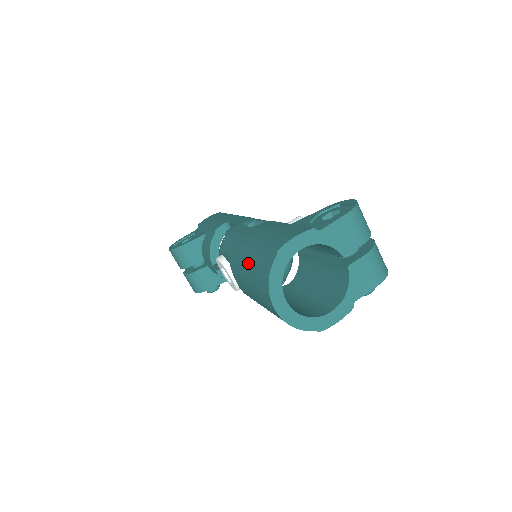
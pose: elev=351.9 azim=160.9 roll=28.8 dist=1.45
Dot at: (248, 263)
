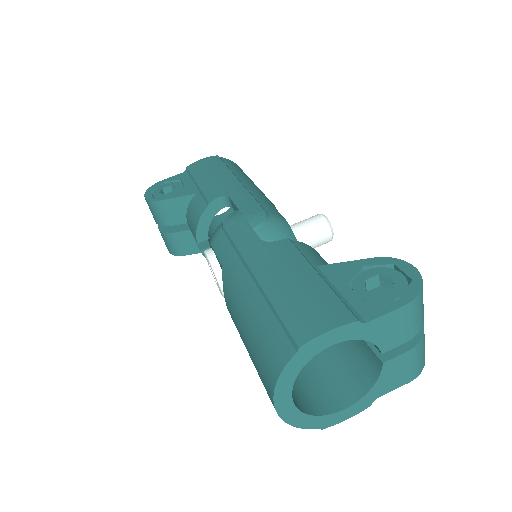
Dot at: (250, 315)
